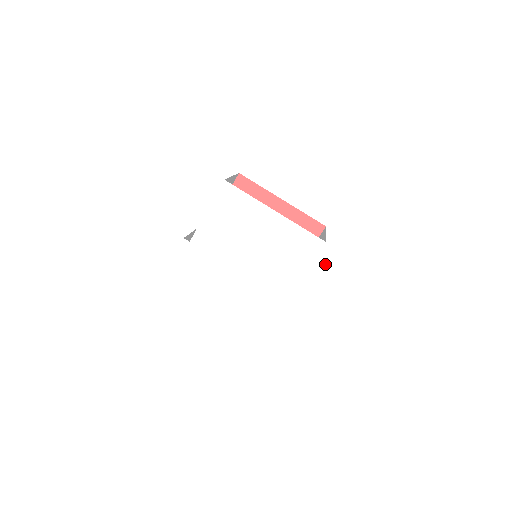
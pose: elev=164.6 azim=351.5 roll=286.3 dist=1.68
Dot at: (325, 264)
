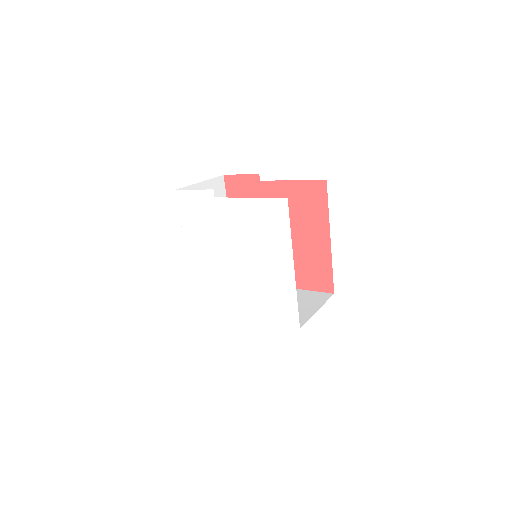
Dot at: (282, 335)
